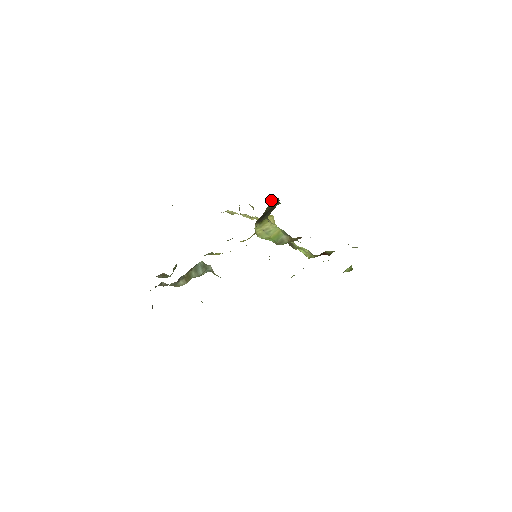
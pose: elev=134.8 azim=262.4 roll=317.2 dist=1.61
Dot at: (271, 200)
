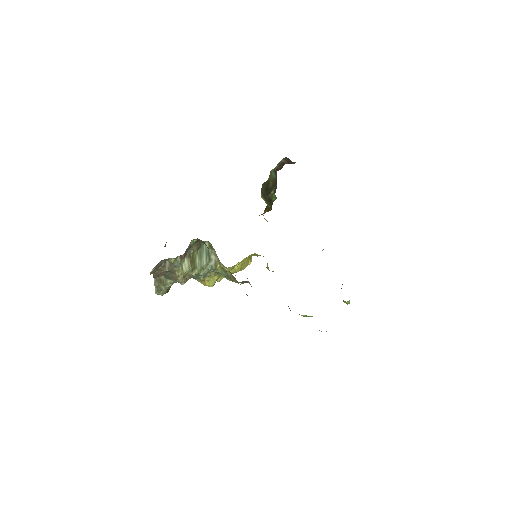
Dot at: occluded
